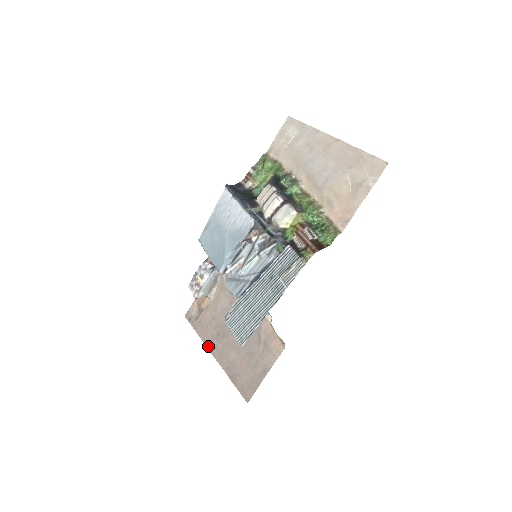
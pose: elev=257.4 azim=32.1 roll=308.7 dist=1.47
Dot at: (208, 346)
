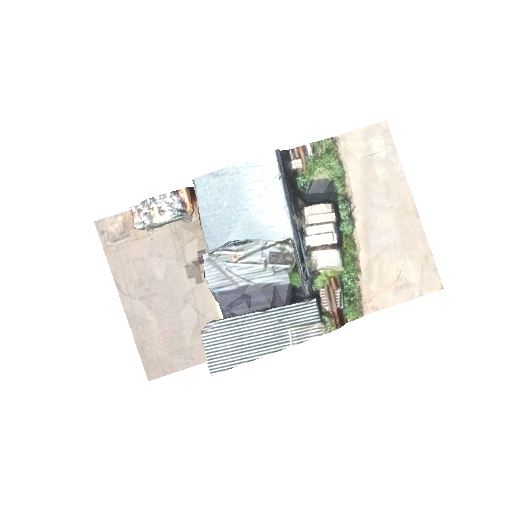
Dot at: (119, 287)
